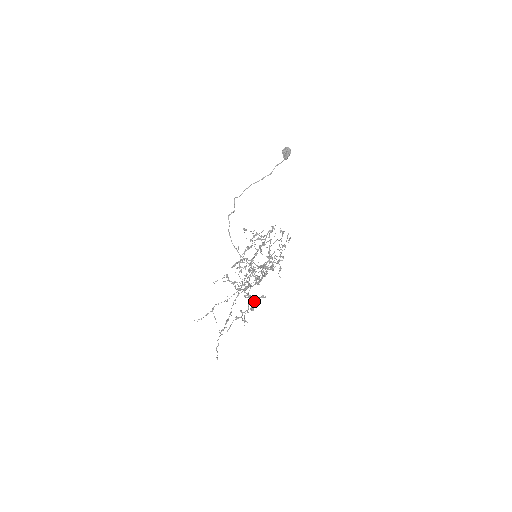
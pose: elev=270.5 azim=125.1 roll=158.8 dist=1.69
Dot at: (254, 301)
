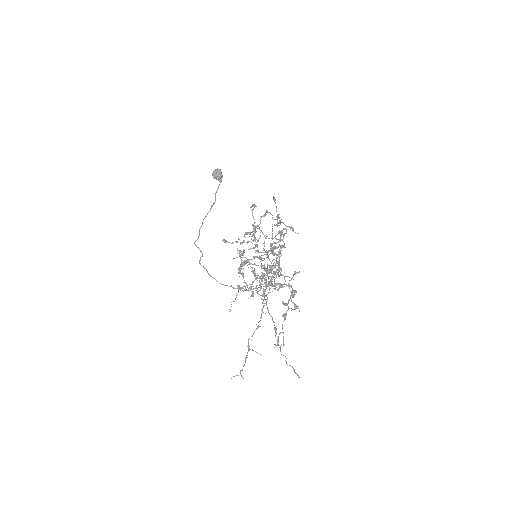
Dot at: occluded
